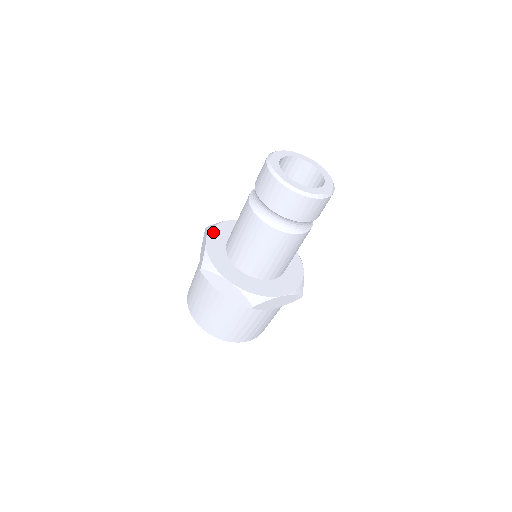
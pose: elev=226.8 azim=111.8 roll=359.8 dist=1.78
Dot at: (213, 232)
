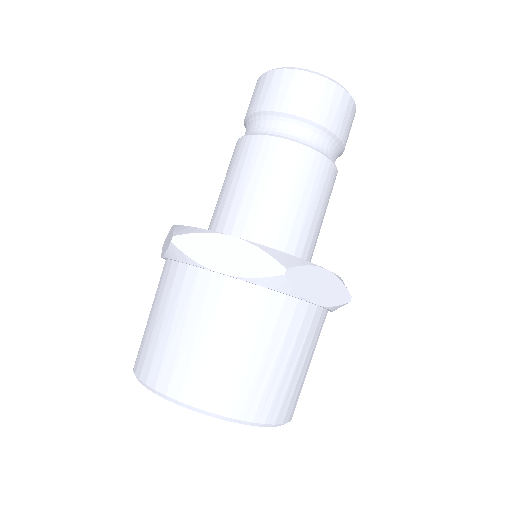
Dot at: occluded
